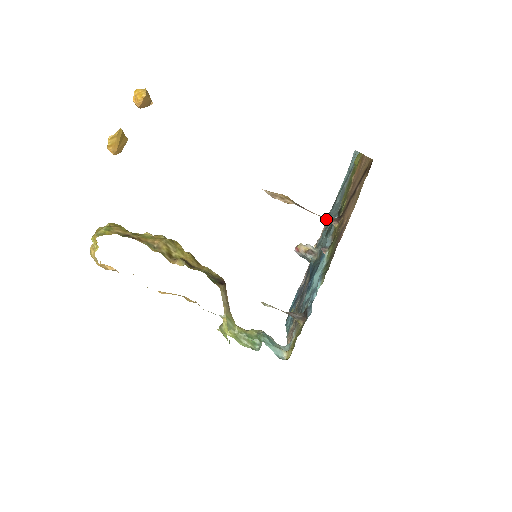
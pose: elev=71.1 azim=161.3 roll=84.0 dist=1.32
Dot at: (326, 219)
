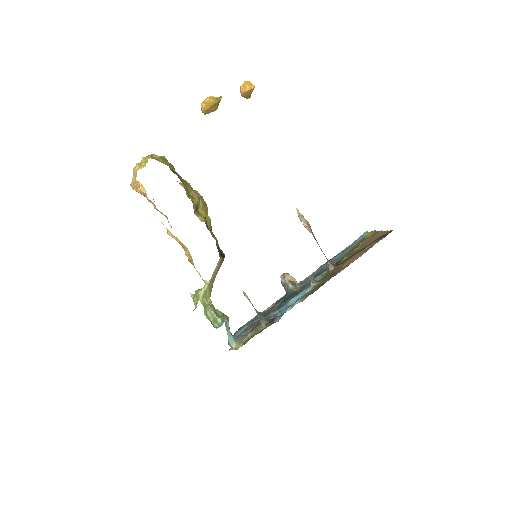
Dot at: (327, 259)
